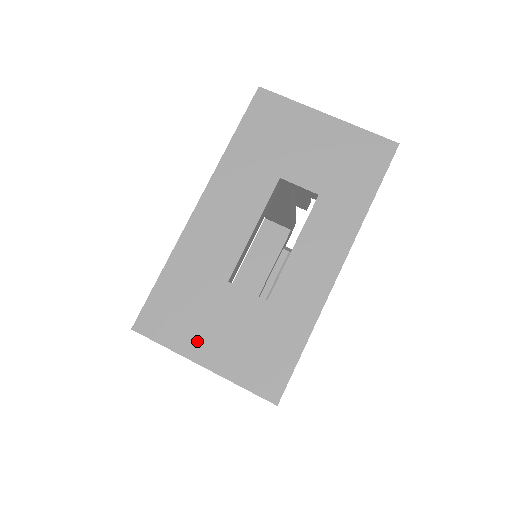
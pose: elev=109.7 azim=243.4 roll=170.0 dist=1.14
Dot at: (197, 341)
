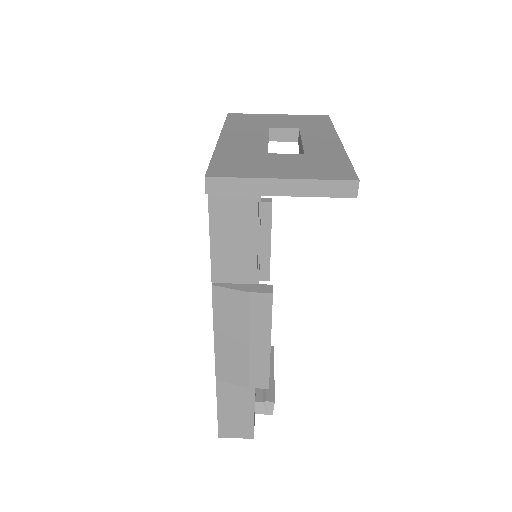
Dot at: (267, 172)
